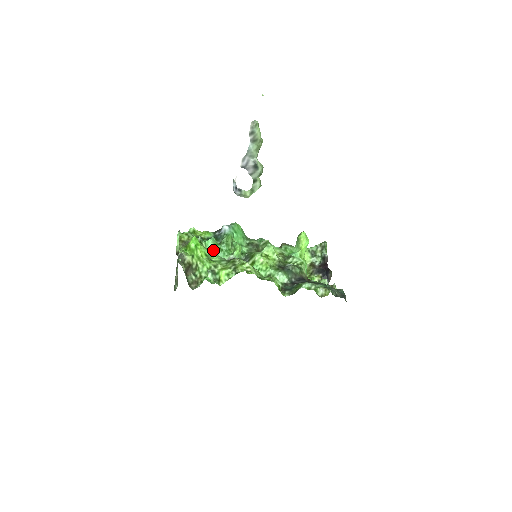
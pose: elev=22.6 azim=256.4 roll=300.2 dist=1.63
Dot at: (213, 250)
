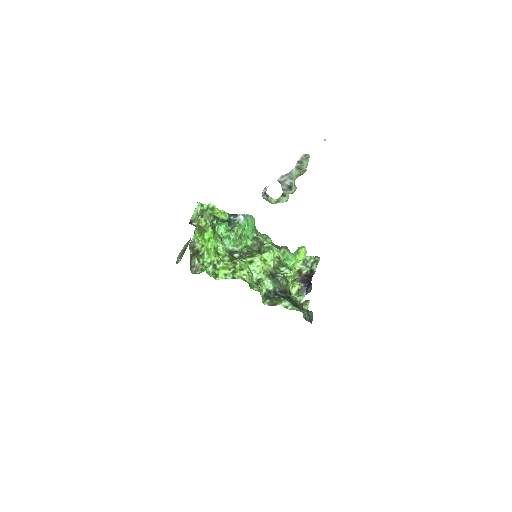
Dot at: (222, 236)
